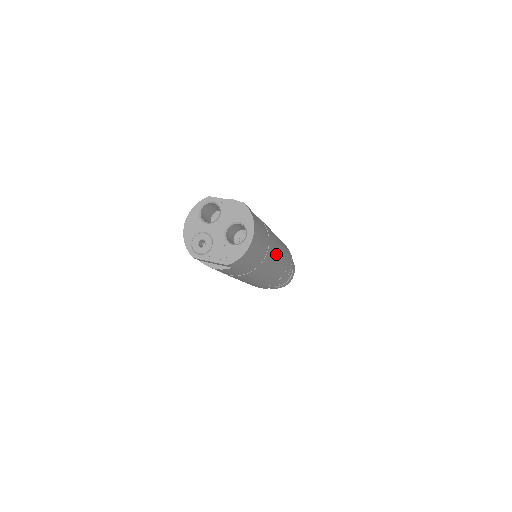
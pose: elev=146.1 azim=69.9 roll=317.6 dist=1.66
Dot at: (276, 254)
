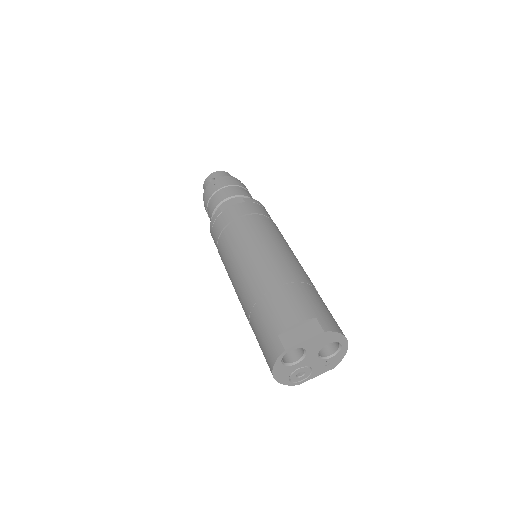
Dot at: occluded
